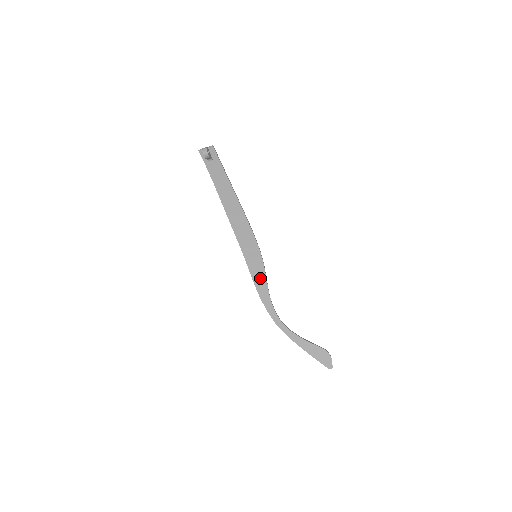
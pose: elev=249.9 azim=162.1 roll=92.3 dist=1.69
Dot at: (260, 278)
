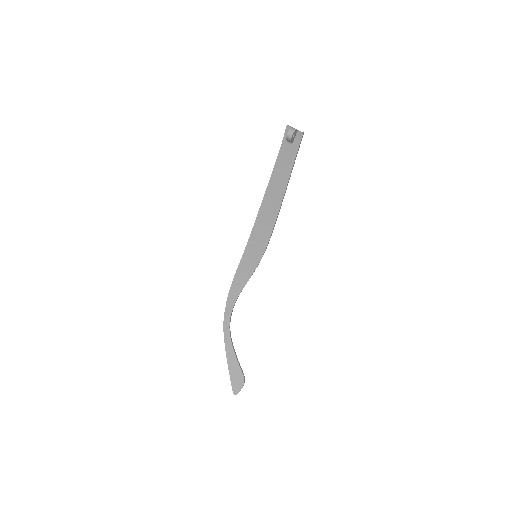
Dot at: (244, 275)
